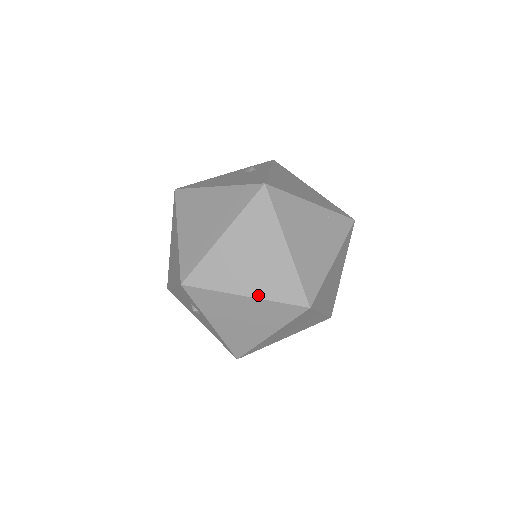
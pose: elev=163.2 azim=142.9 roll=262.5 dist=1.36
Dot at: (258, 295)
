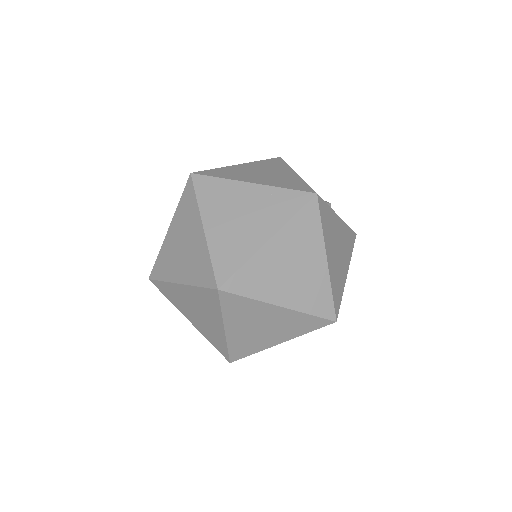
Dot at: (186, 281)
